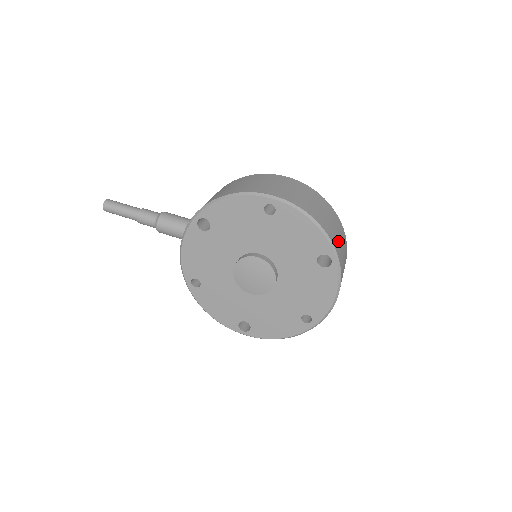
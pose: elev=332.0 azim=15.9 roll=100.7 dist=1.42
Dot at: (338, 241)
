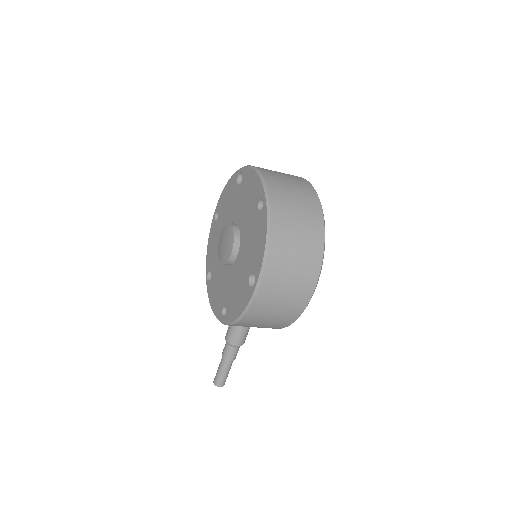
Dot at: occluded
